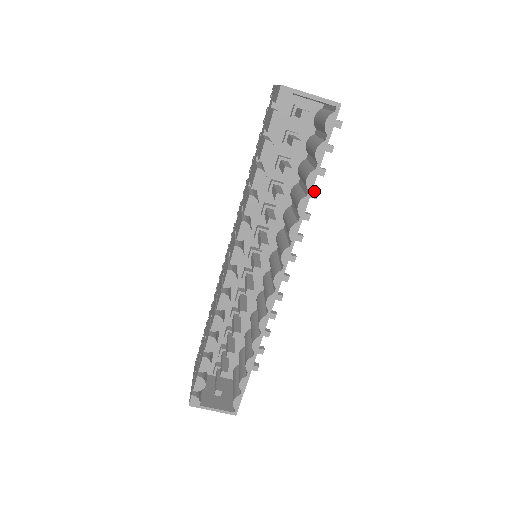
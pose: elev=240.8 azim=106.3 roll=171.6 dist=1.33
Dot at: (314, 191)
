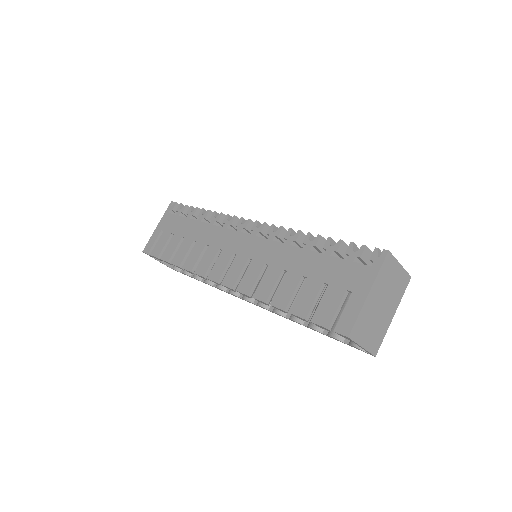
Dot at: occluded
